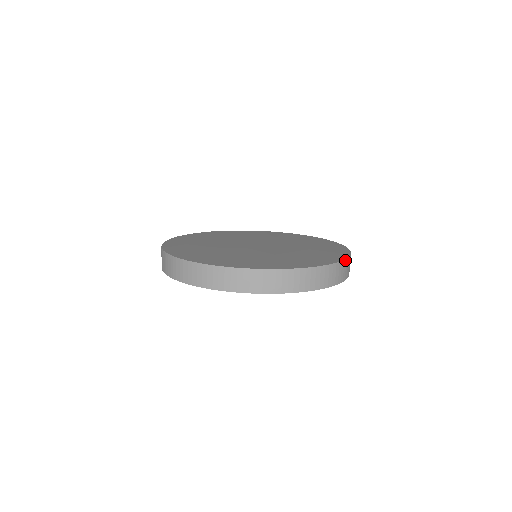
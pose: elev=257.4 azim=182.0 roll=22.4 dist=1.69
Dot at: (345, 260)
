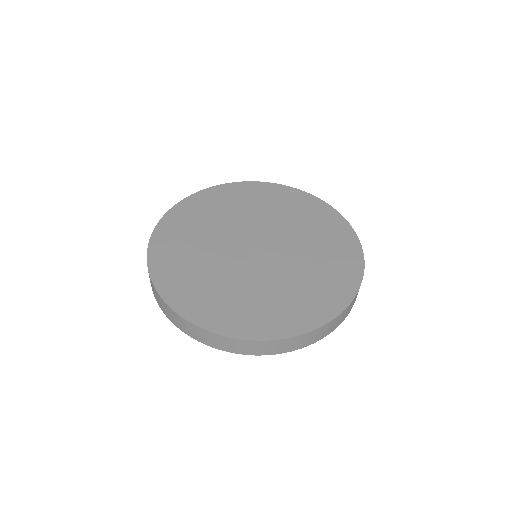
Dot at: (344, 310)
